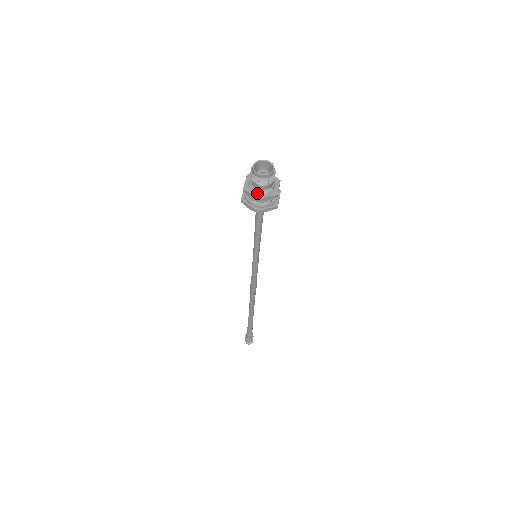
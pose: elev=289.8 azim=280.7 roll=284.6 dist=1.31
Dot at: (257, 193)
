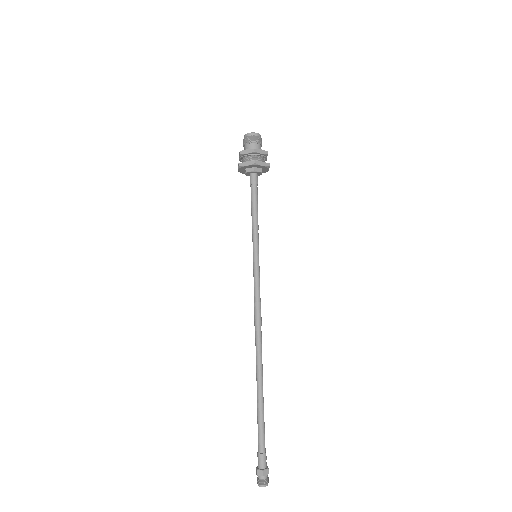
Dot at: (252, 150)
